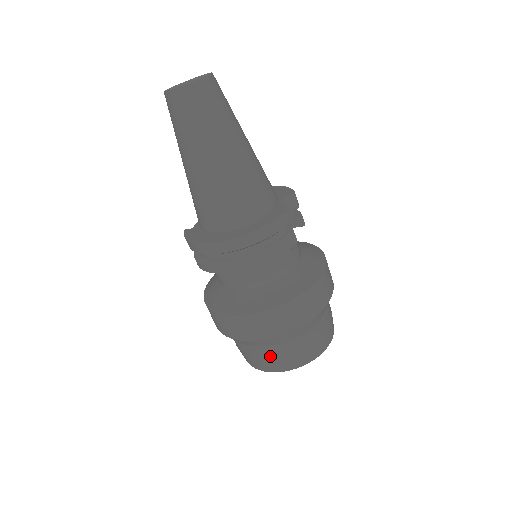
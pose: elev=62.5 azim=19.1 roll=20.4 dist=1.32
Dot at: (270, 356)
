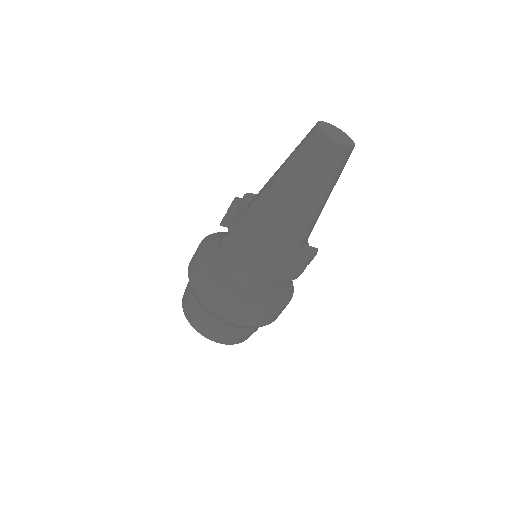
Dot at: (235, 335)
